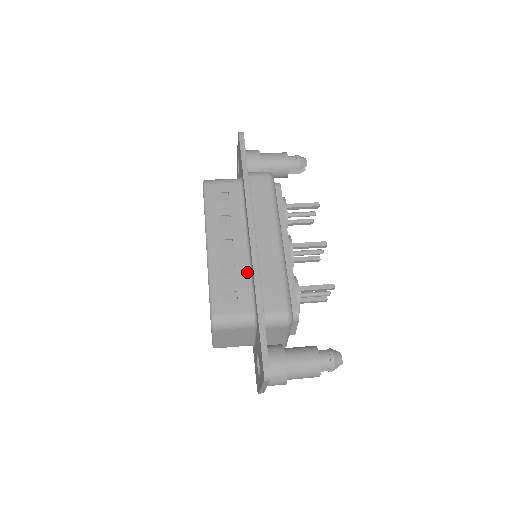
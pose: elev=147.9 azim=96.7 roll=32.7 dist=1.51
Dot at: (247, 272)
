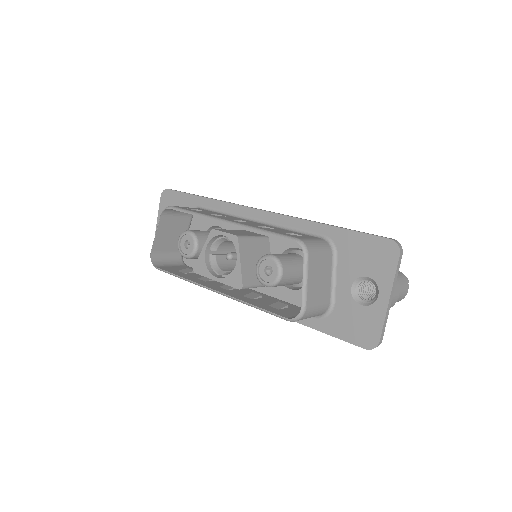
Dot at: (281, 229)
